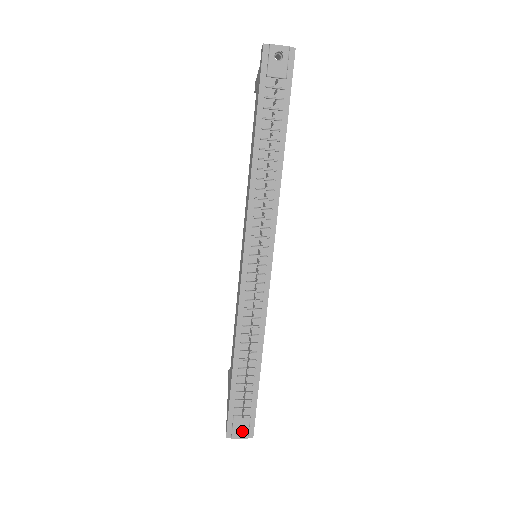
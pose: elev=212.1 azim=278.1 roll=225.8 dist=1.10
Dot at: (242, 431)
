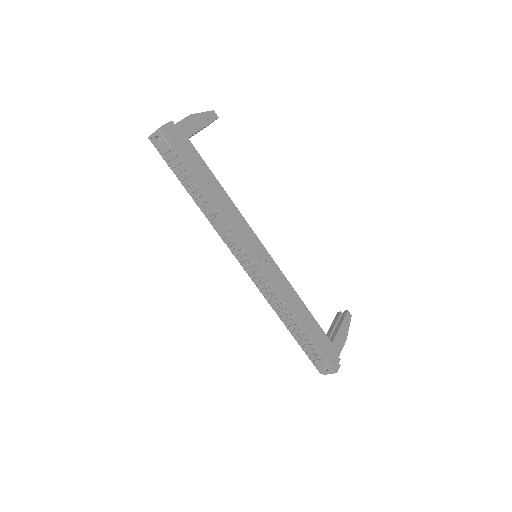
Dot at: (328, 369)
